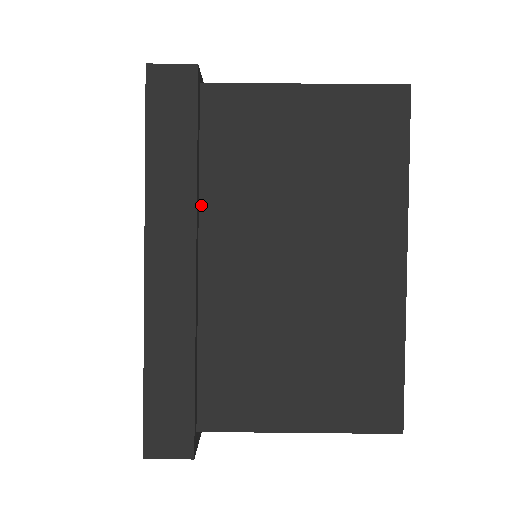
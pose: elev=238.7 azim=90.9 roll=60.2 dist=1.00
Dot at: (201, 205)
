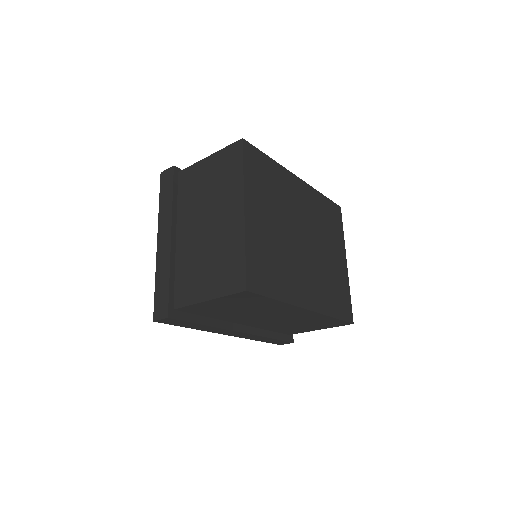
Dot at: (177, 216)
